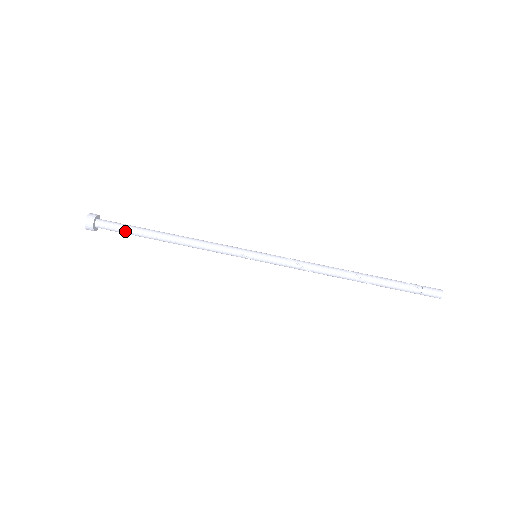
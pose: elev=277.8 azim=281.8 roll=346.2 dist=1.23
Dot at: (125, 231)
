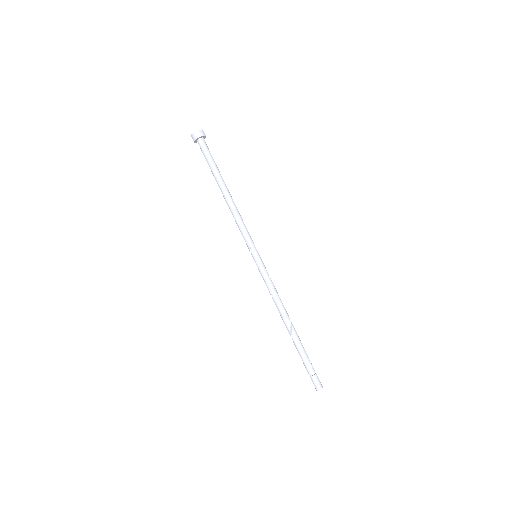
Dot at: (208, 162)
